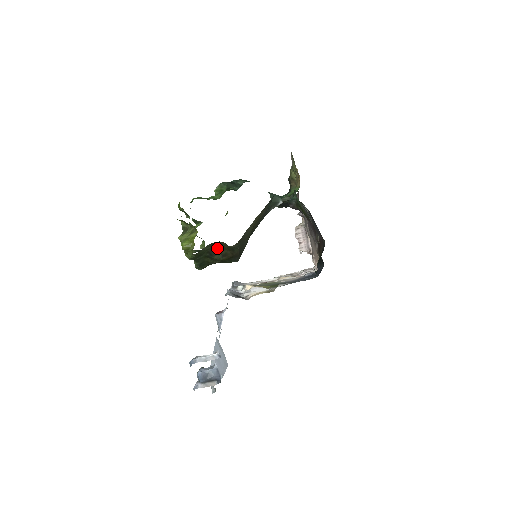
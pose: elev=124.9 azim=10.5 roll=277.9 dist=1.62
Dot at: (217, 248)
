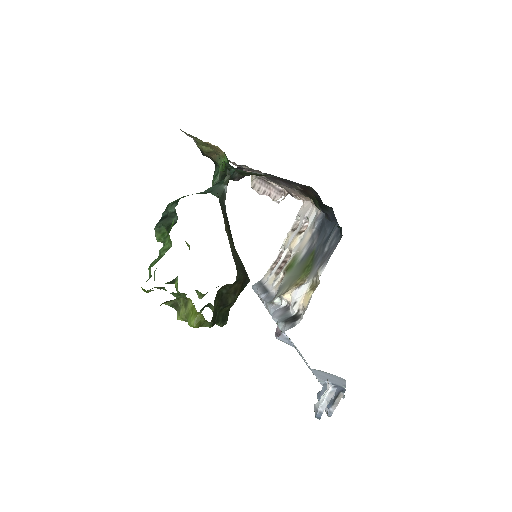
Dot at: (223, 294)
